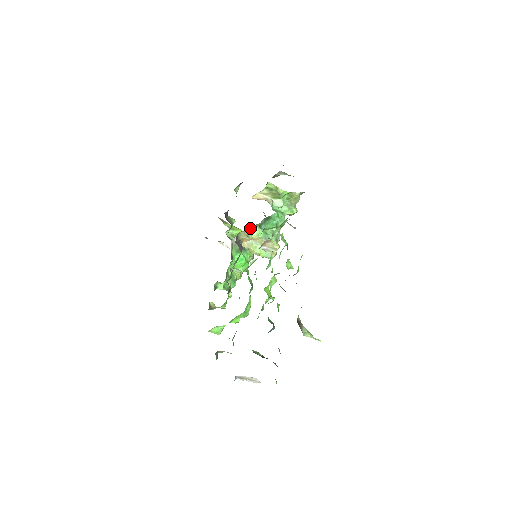
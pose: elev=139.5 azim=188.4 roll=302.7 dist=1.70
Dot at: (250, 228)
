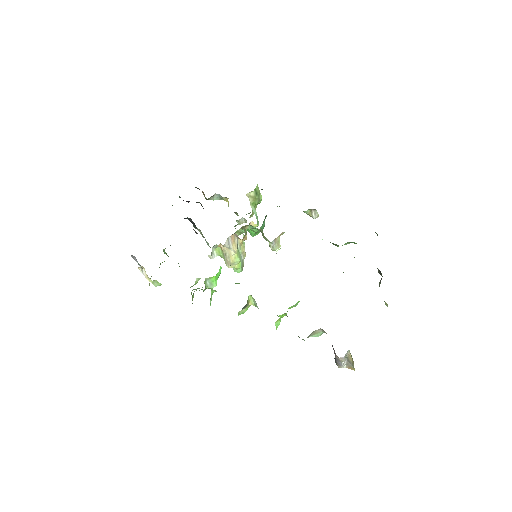
Dot at: (241, 228)
